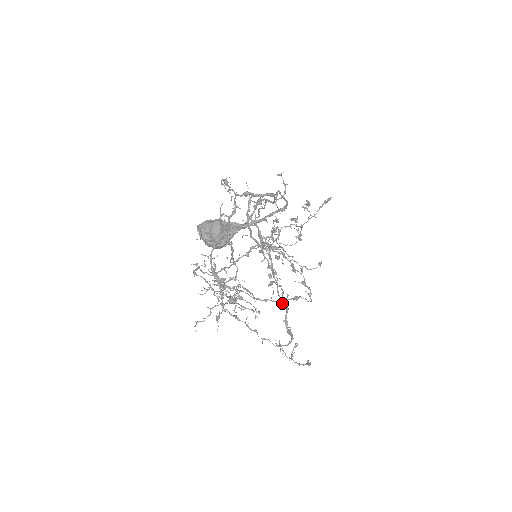
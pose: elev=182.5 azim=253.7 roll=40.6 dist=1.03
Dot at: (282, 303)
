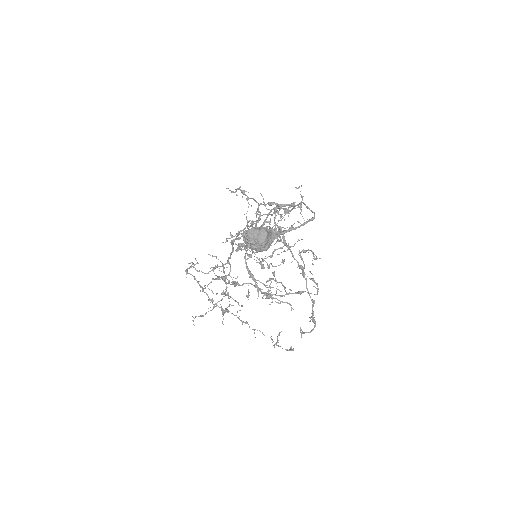
Dot at: (310, 297)
